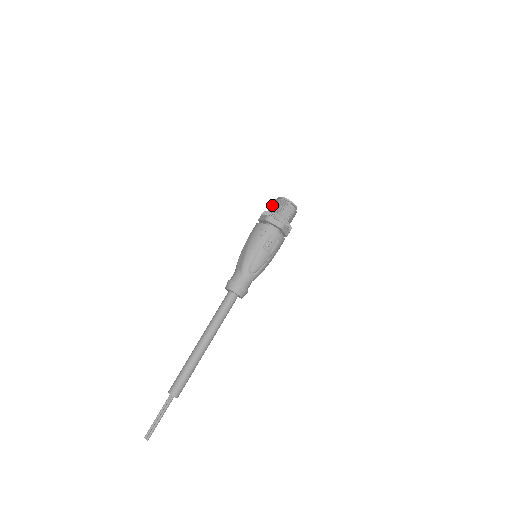
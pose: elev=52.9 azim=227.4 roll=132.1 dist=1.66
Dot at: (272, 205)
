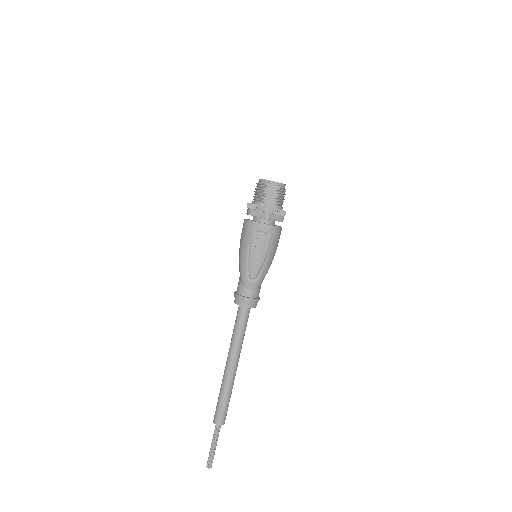
Dot at: occluded
